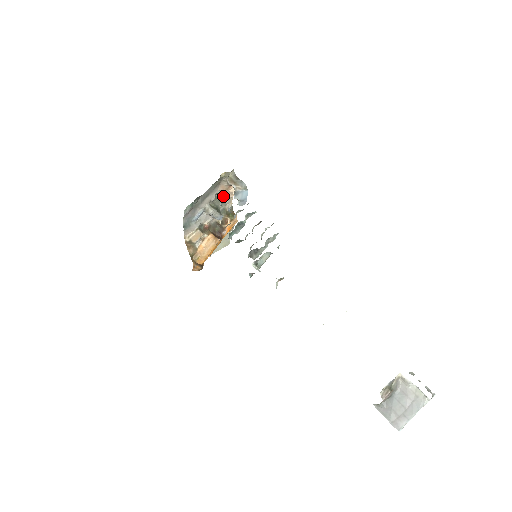
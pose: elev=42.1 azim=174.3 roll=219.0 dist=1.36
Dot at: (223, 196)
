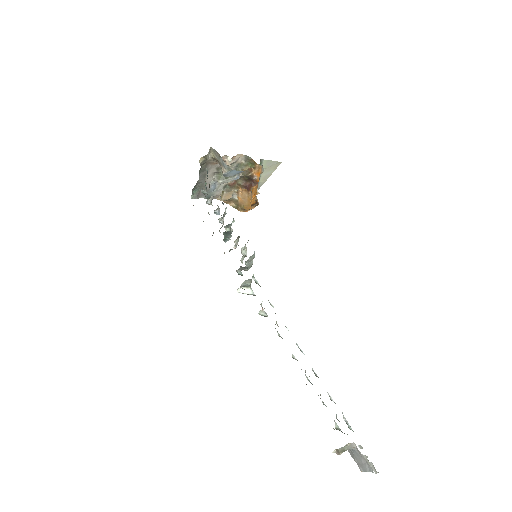
Dot at: occluded
